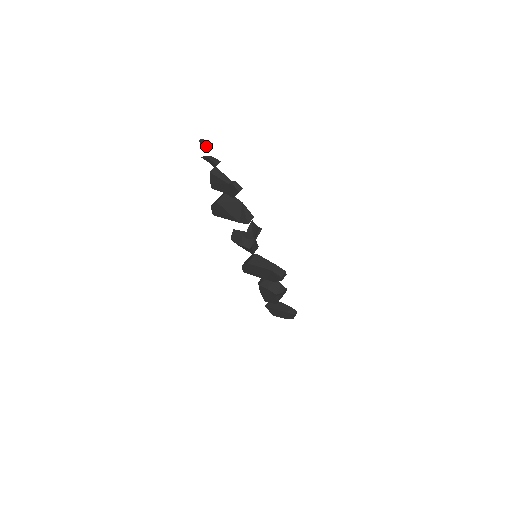
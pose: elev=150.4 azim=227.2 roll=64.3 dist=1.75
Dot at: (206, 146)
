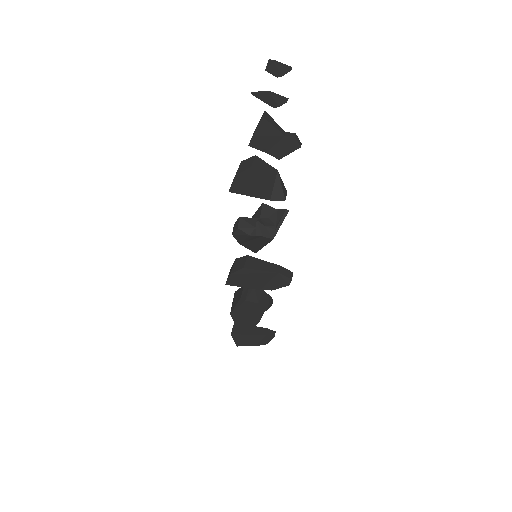
Dot at: (284, 68)
